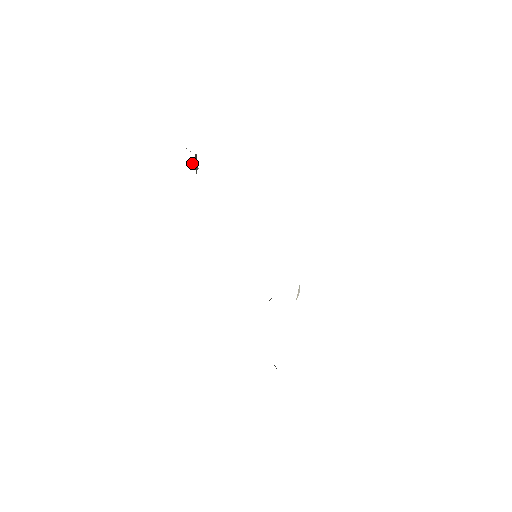
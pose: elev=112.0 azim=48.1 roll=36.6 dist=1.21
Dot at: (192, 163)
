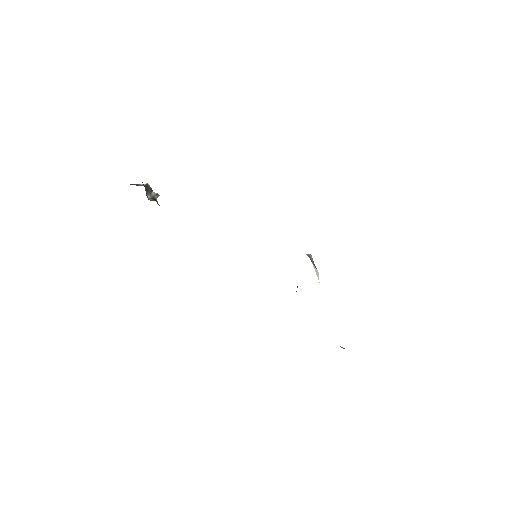
Dot at: (147, 196)
